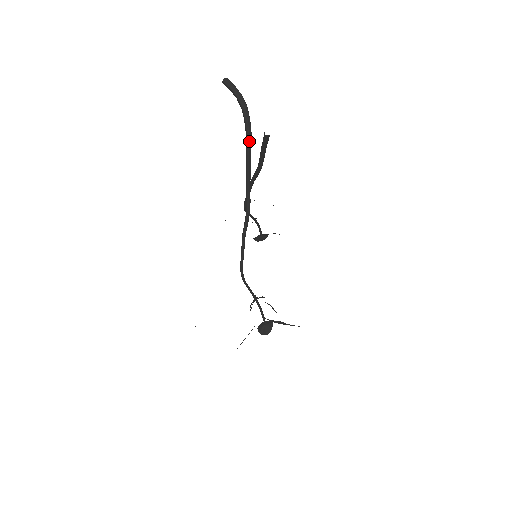
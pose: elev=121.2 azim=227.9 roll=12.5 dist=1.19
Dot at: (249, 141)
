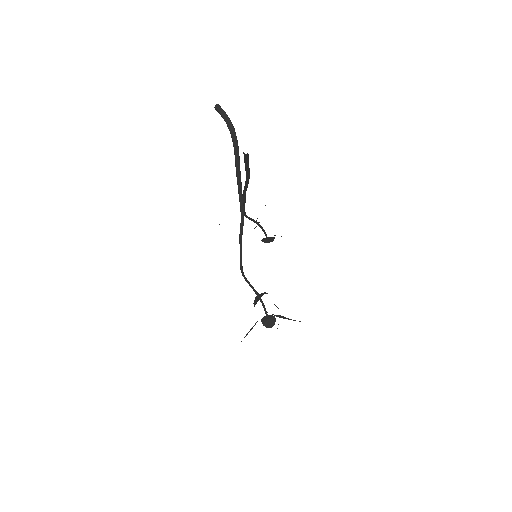
Dot at: (237, 157)
